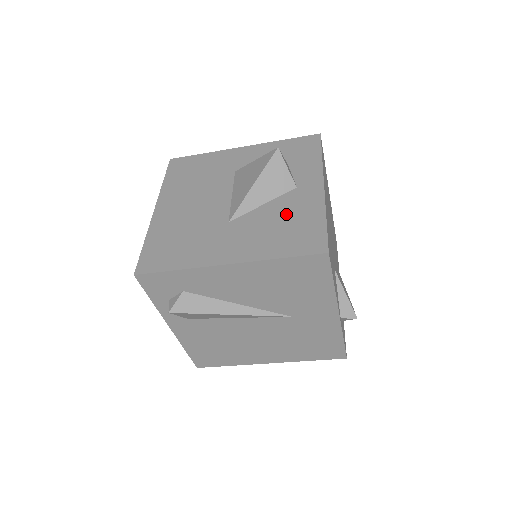
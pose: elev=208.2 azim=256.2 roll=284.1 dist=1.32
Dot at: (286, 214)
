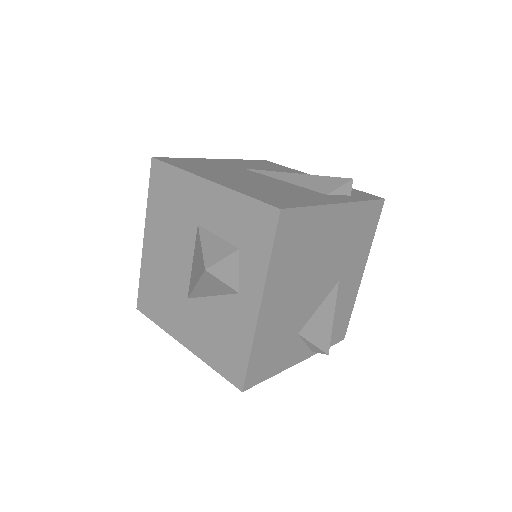
Dot at: (225, 324)
